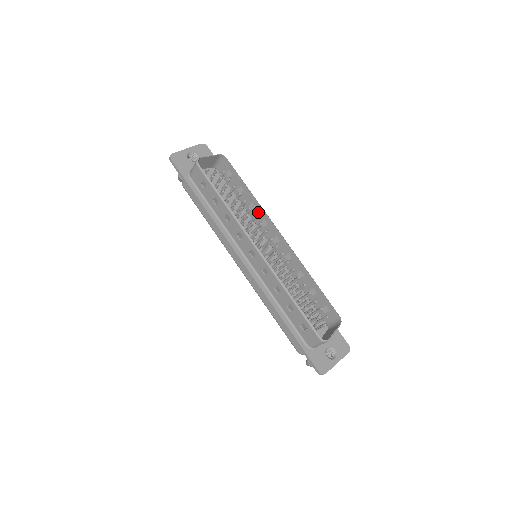
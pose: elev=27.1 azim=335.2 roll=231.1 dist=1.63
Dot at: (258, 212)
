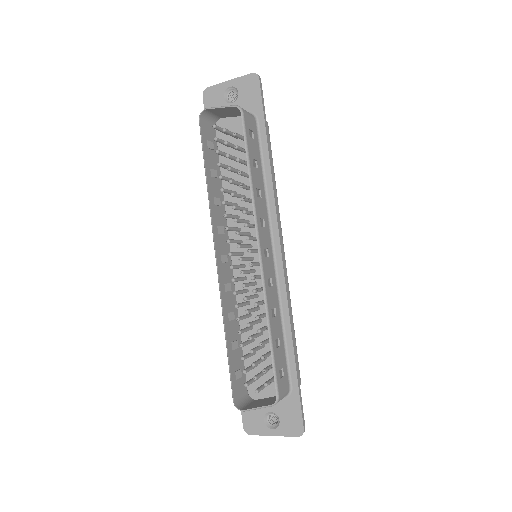
Dot at: (257, 205)
